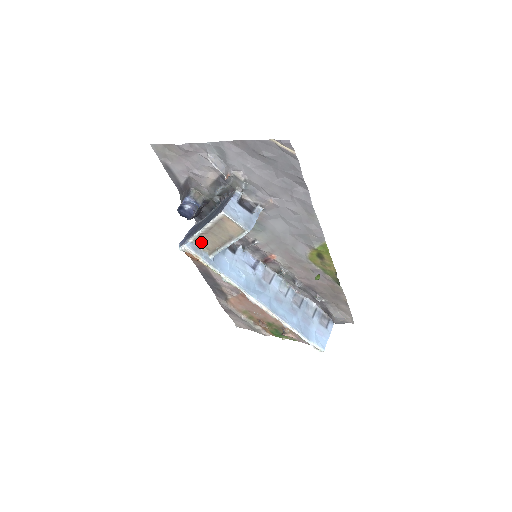
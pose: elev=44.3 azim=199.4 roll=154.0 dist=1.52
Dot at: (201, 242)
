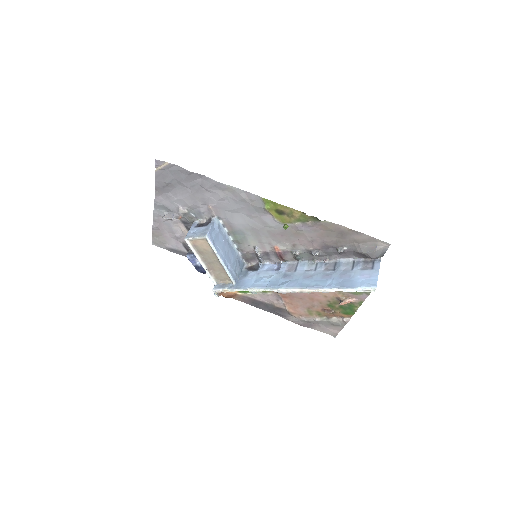
Dot at: (220, 278)
